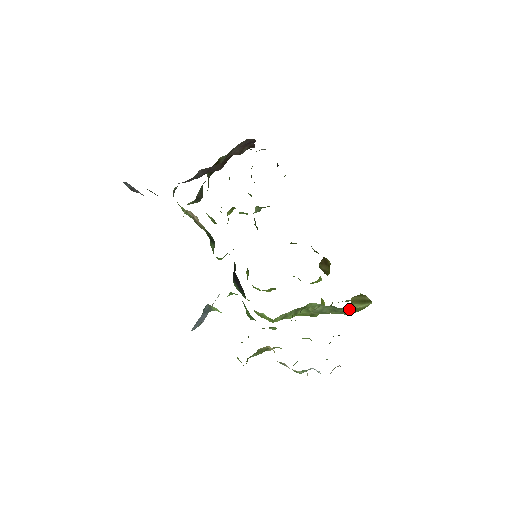
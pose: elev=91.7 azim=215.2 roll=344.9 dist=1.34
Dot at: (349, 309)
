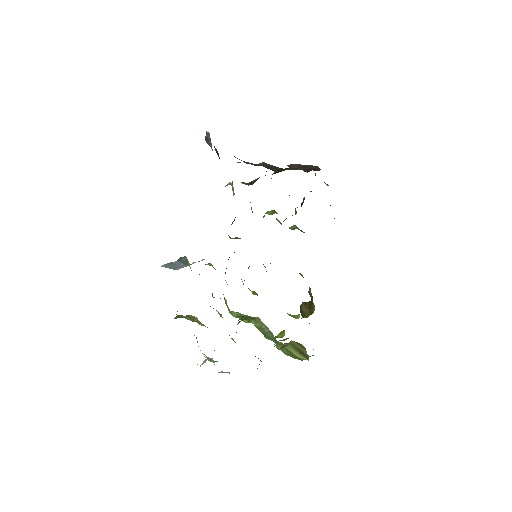
Dot at: (282, 346)
